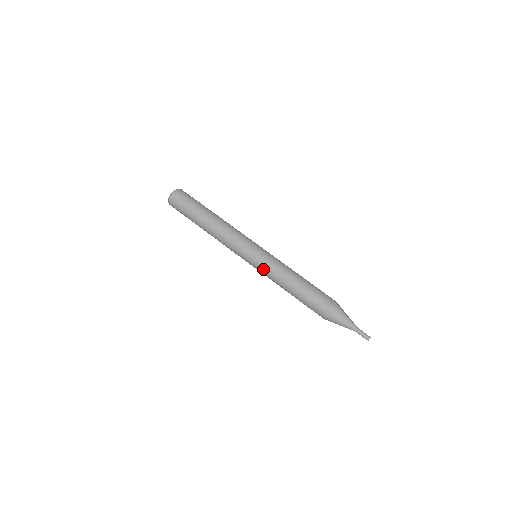
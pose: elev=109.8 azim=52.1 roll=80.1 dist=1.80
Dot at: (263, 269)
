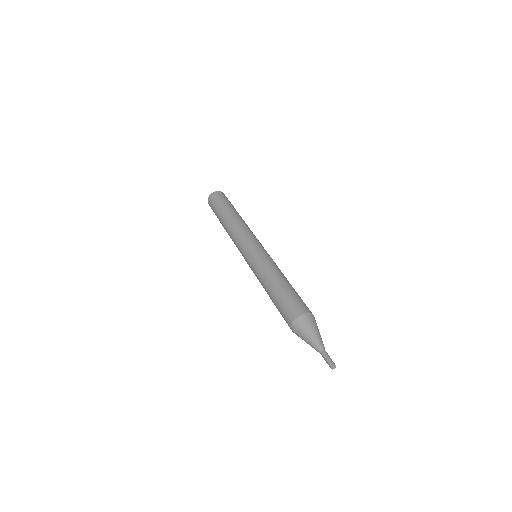
Dot at: (253, 266)
